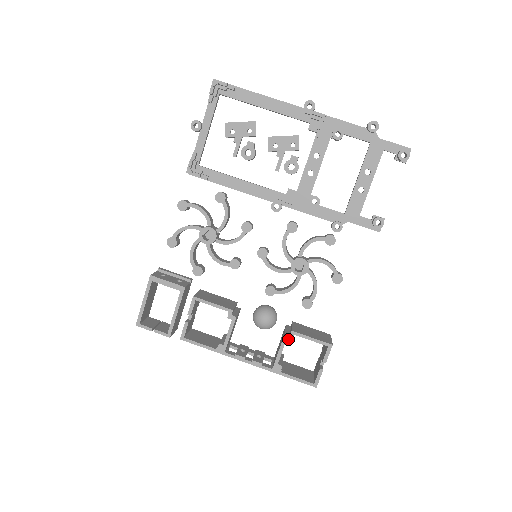
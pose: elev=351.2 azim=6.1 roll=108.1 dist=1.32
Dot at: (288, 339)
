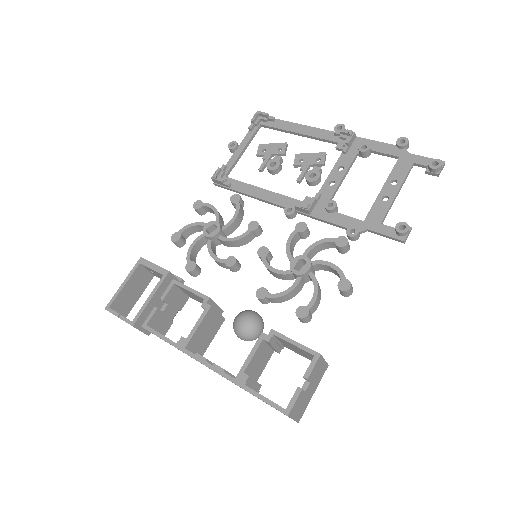
Dot at: (264, 339)
